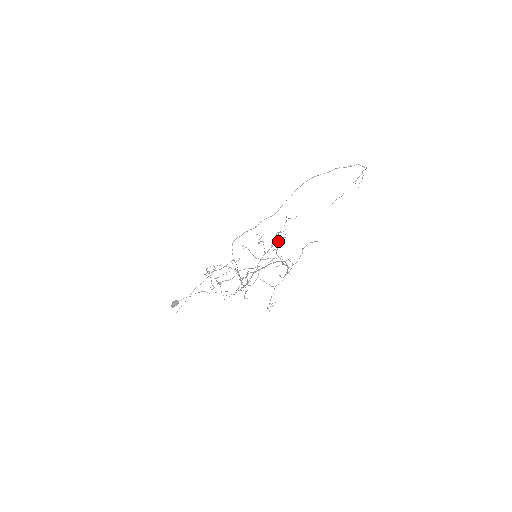
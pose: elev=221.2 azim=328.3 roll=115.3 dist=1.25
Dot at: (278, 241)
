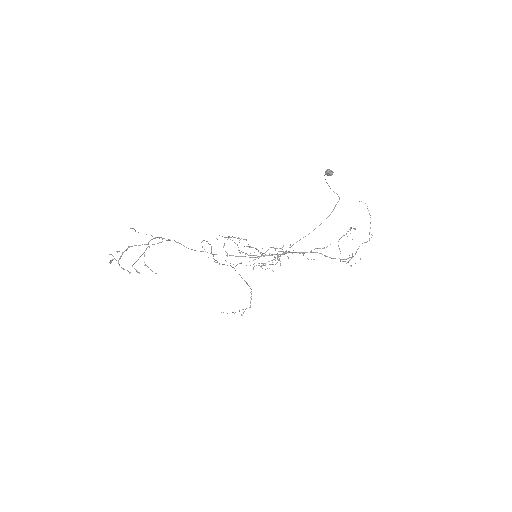
Dot at: (344, 235)
